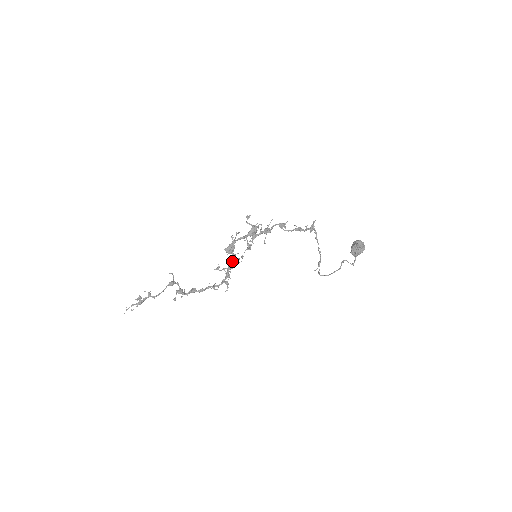
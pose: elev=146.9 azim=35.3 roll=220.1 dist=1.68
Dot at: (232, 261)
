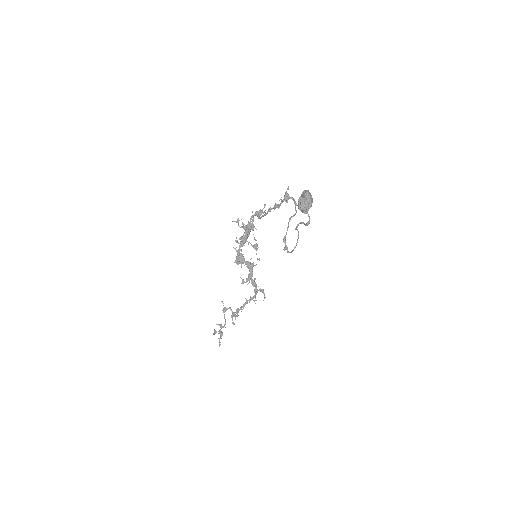
Dot at: (249, 269)
